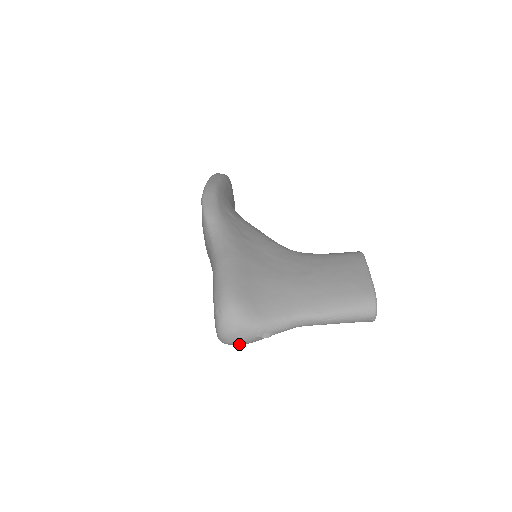
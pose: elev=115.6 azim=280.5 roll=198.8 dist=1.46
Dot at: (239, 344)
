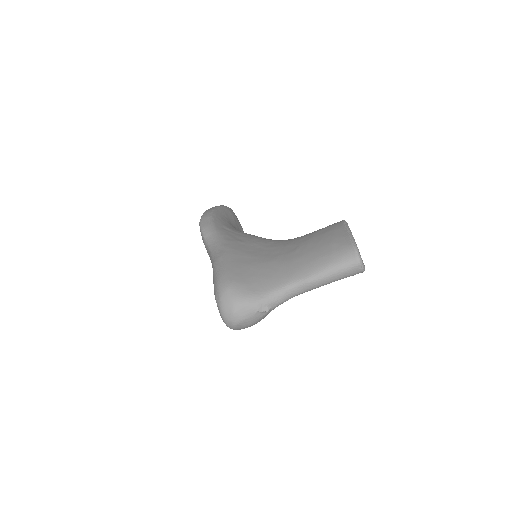
Dot at: (245, 325)
